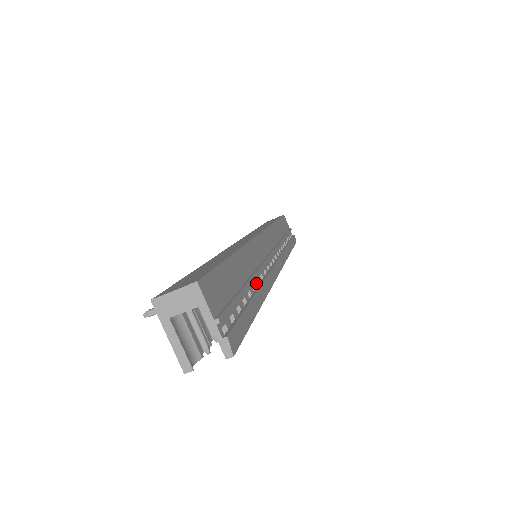
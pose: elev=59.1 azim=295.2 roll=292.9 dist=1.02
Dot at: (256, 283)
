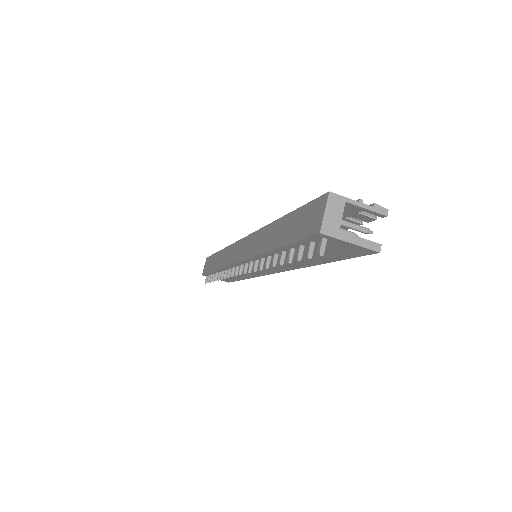
Dot at: occluded
